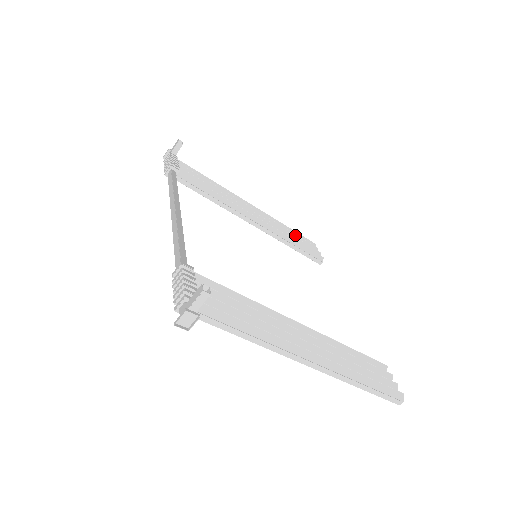
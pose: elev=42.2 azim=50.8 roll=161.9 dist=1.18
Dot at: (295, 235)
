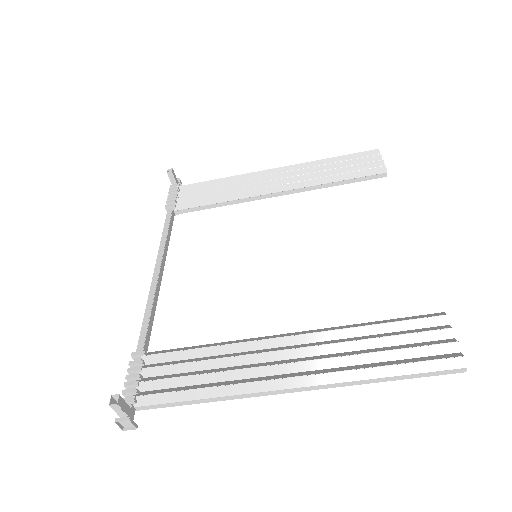
Dot at: (340, 163)
